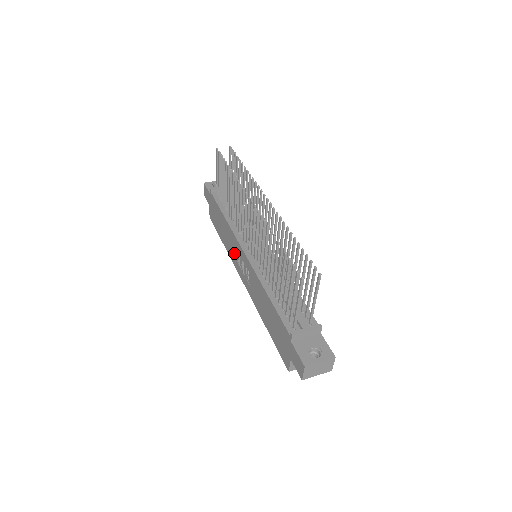
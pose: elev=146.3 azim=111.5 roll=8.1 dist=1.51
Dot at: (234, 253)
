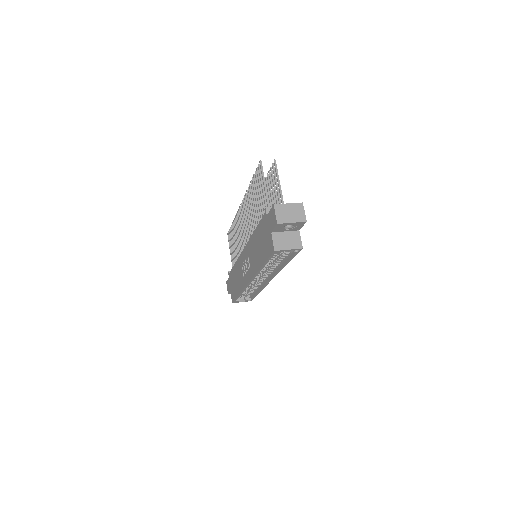
Dot at: (242, 274)
